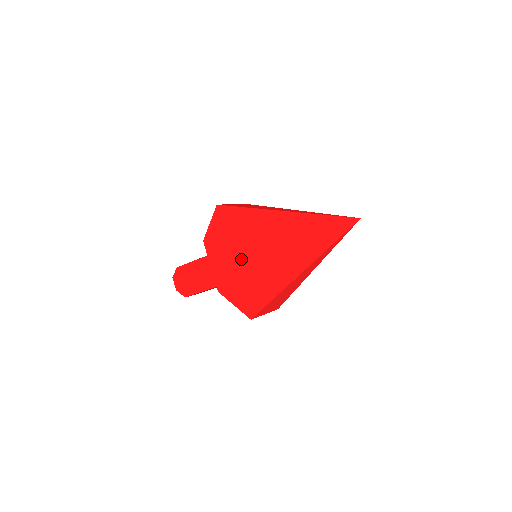
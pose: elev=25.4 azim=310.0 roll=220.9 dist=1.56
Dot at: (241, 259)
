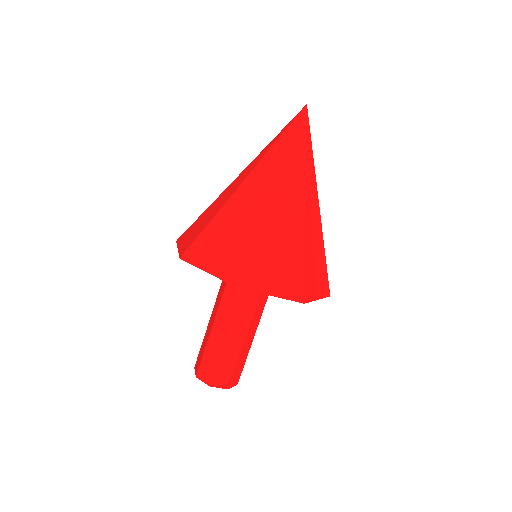
Dot at: (231, 236)
